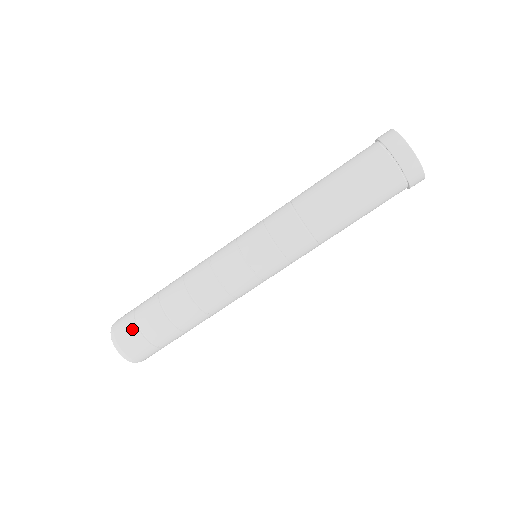
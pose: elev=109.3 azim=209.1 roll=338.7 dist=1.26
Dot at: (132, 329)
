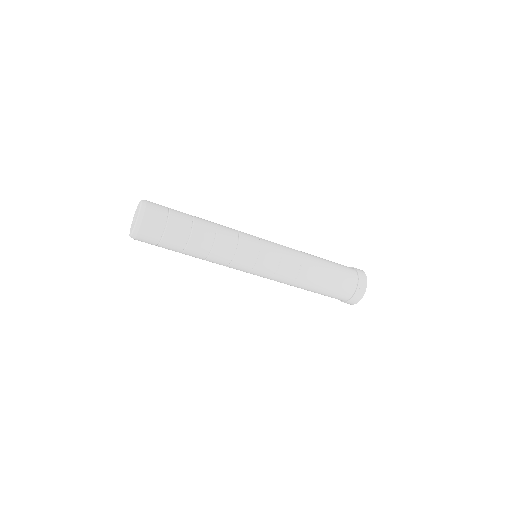
Dot at: (163, 206)
